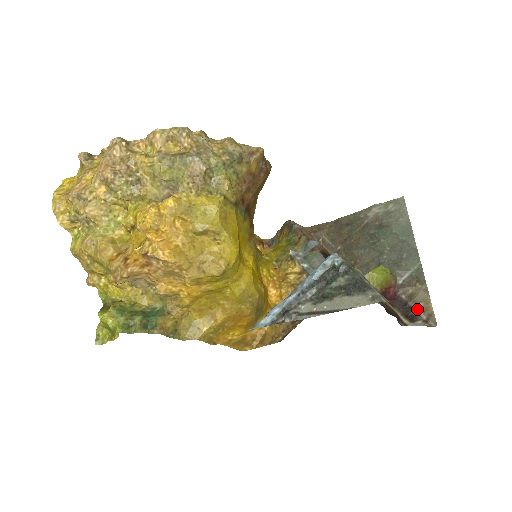
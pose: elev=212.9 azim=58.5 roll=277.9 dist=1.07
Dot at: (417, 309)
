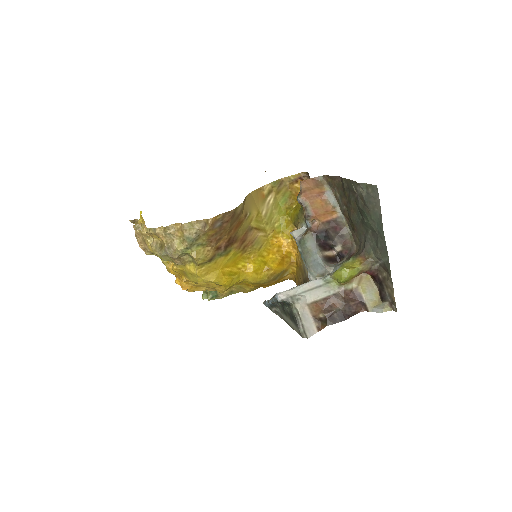
Dot at: (387, 292)
